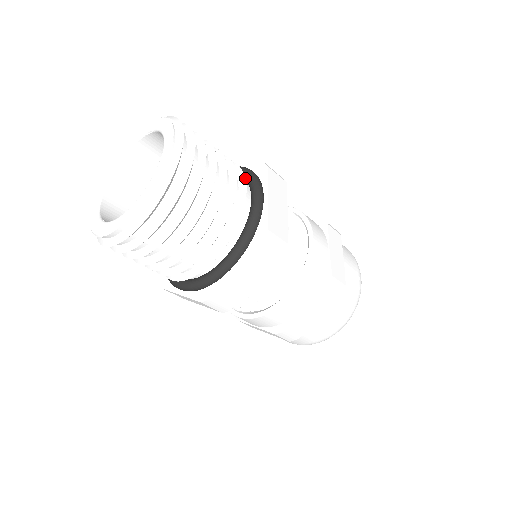
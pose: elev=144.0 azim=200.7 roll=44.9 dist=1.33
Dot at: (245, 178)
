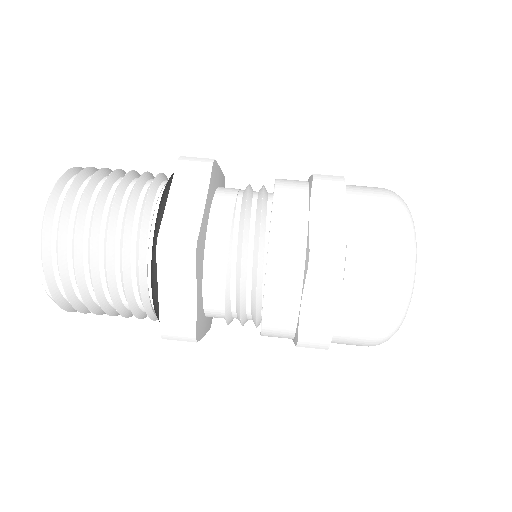
Dot at: (149, 188)
